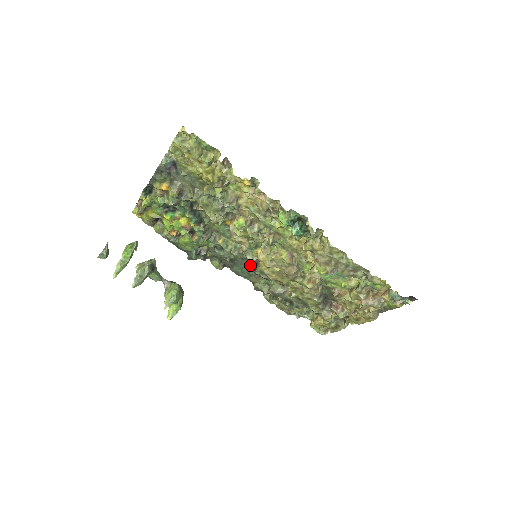
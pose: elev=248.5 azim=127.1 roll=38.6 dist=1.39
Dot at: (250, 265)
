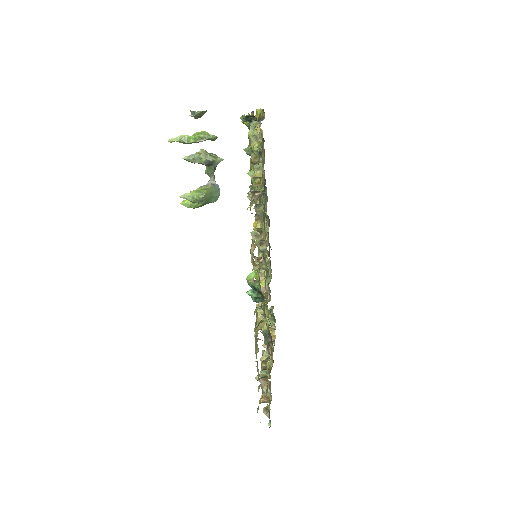
Dot at: occluded
